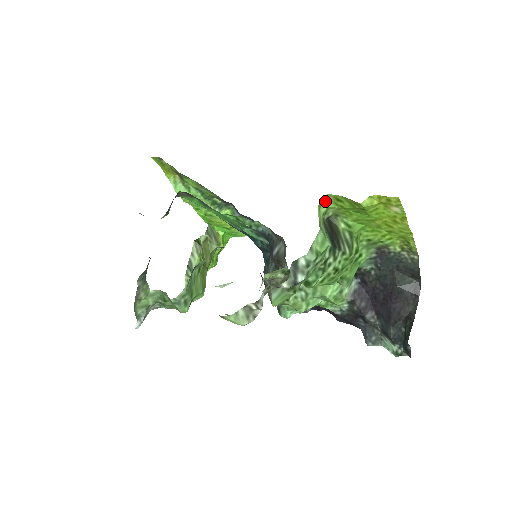
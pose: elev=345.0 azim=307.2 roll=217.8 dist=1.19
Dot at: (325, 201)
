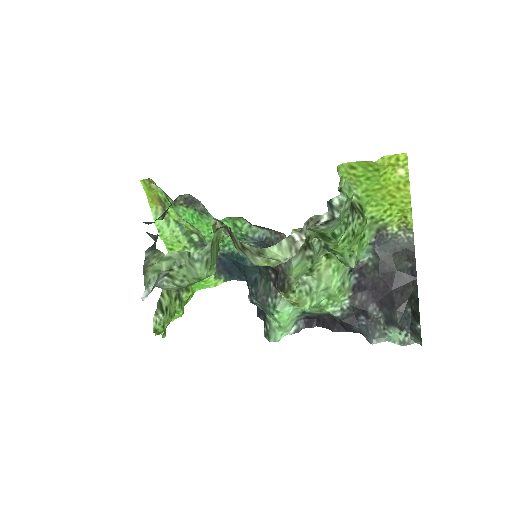
Dot at: (340, 169)
